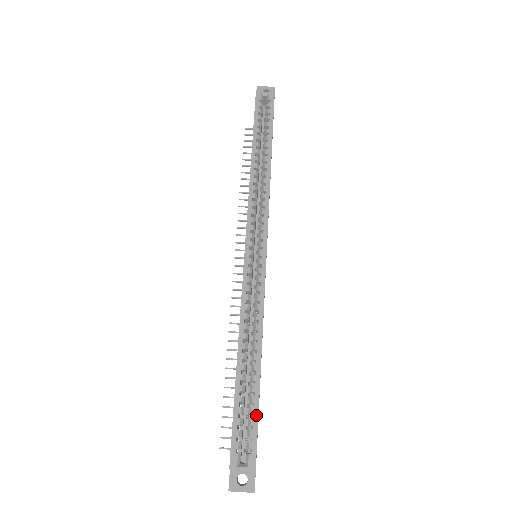
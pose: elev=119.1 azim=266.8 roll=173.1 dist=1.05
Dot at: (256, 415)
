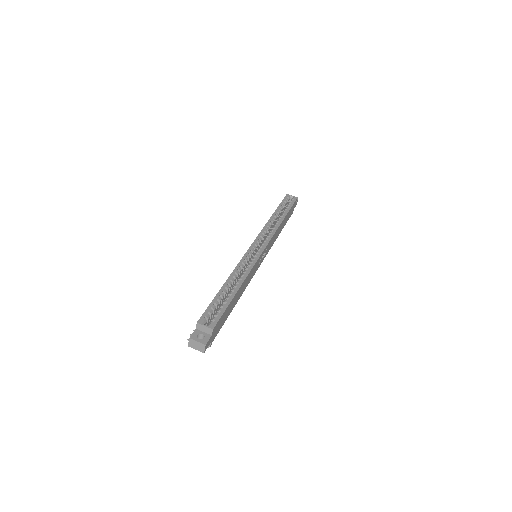
Dot at: (225, 307)
